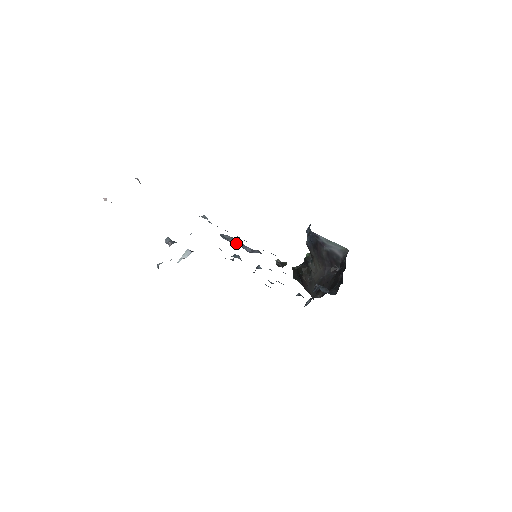
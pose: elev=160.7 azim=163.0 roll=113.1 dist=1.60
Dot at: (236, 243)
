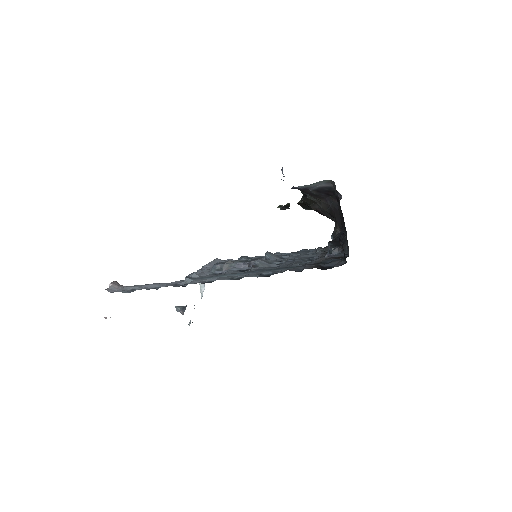
Dot at: (230, 269)
